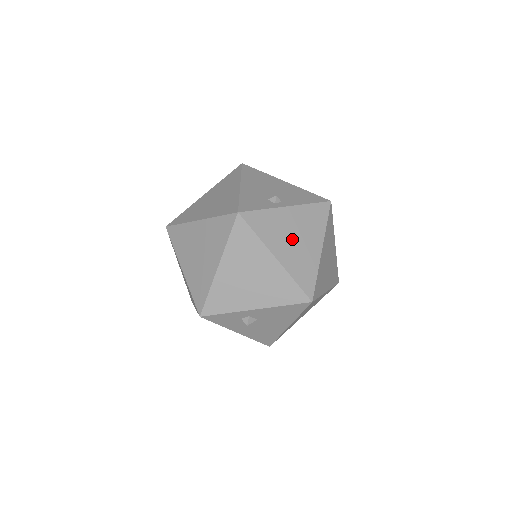
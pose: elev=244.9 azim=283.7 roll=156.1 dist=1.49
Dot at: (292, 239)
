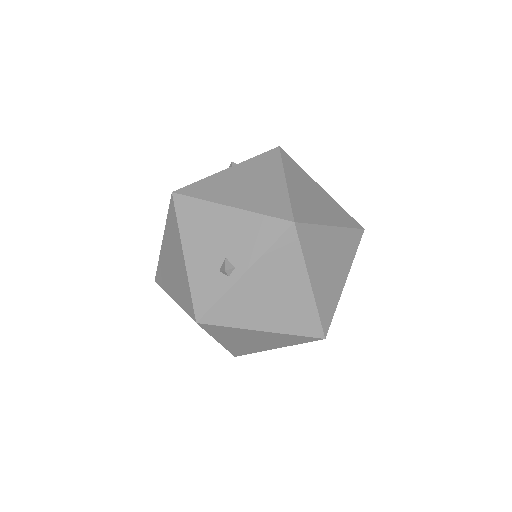
Dot at: (270, 302)
